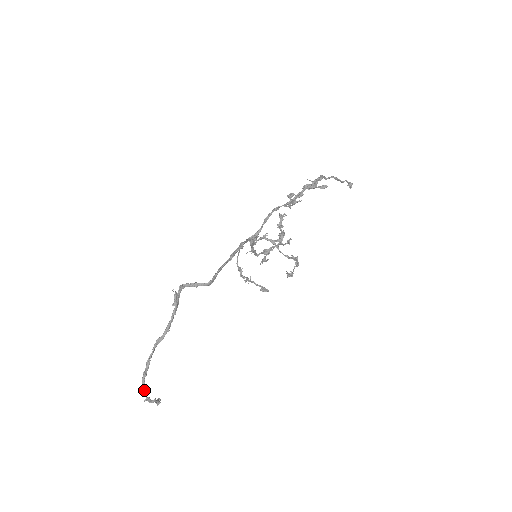
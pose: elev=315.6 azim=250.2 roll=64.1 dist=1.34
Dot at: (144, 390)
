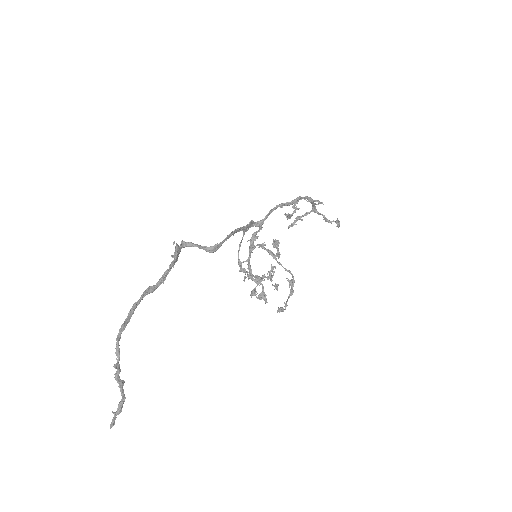
Dot at: (118, 347)
